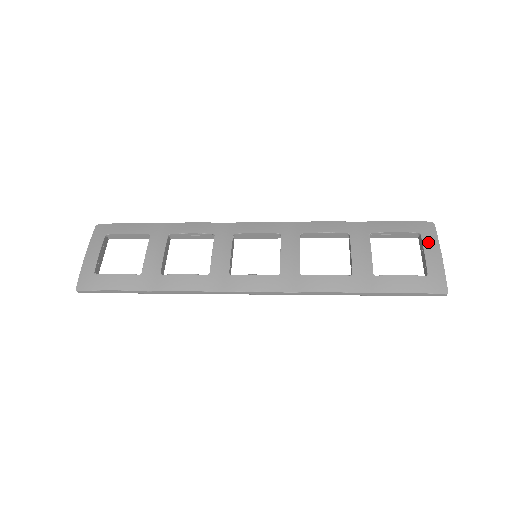
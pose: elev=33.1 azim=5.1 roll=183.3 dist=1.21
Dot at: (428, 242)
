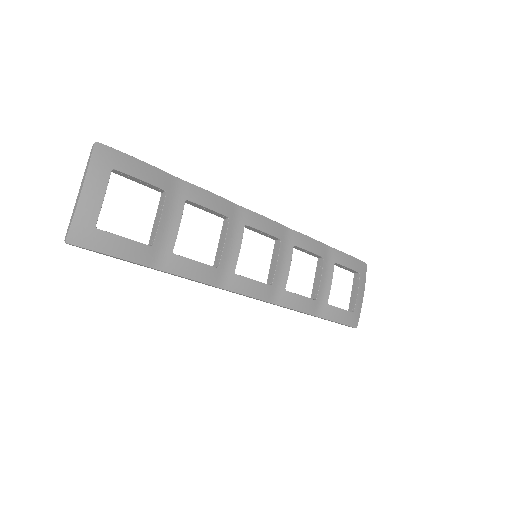
Dot at: (362, 283)
